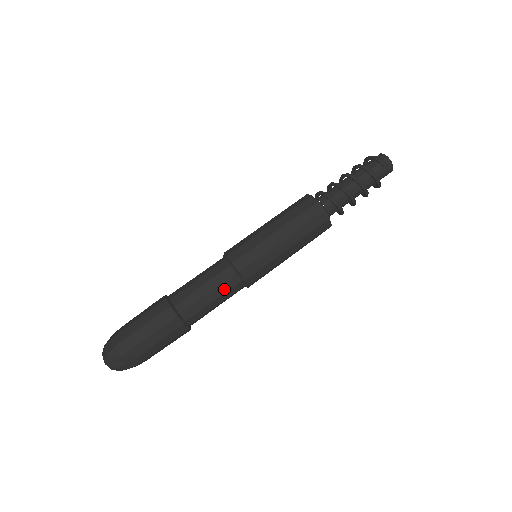
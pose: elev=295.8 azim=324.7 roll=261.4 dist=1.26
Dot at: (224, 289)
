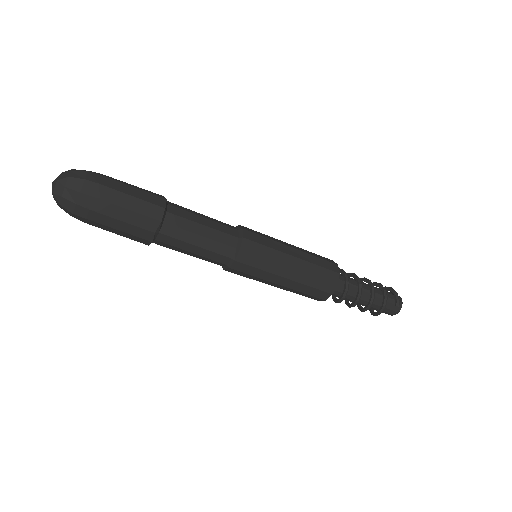
Dot at: (214, 248)
